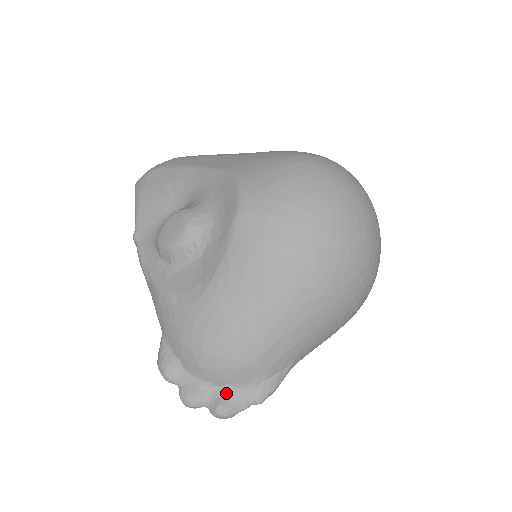
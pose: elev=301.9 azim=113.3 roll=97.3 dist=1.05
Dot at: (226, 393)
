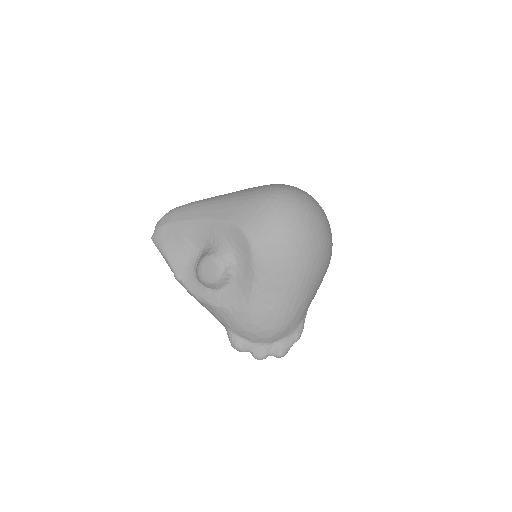
Dot at: (279, 344)
